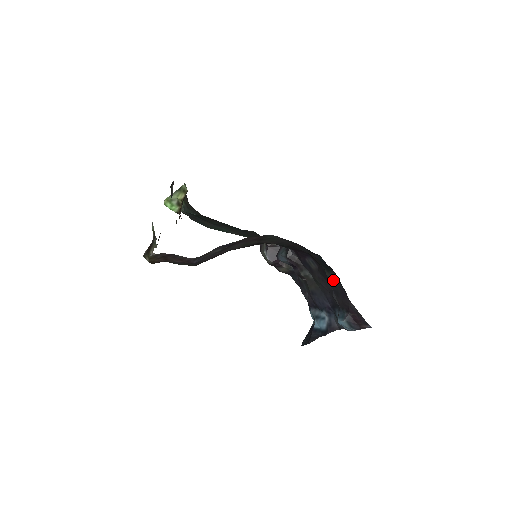
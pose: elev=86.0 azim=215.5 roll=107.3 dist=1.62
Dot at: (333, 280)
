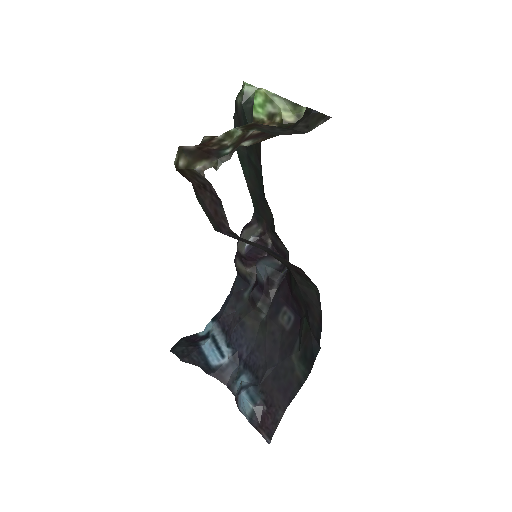
Dot at: (292, 368)
